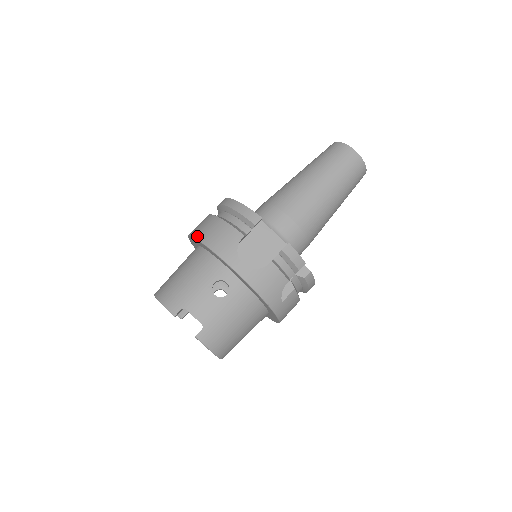
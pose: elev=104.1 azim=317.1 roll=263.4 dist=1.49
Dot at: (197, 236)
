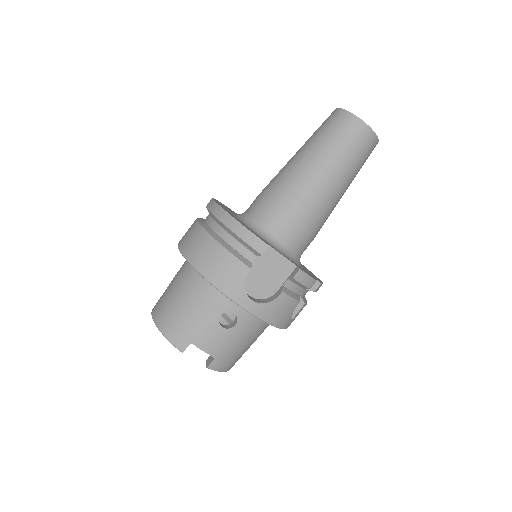
Dot at: (193, 264)
